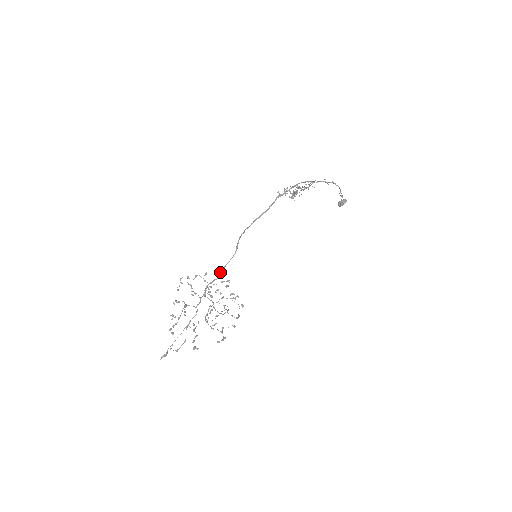
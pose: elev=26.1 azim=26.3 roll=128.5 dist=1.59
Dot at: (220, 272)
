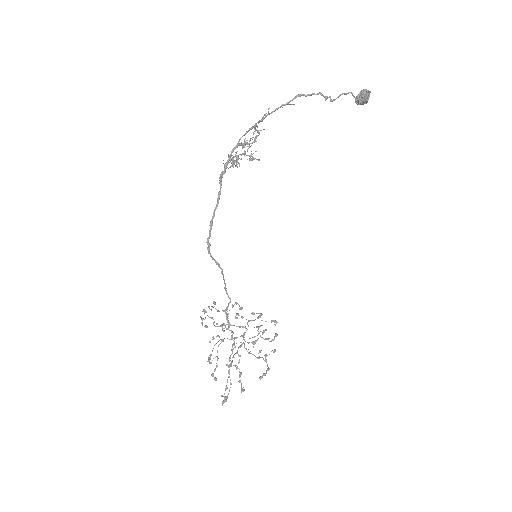
Dot at: (227, 294)
